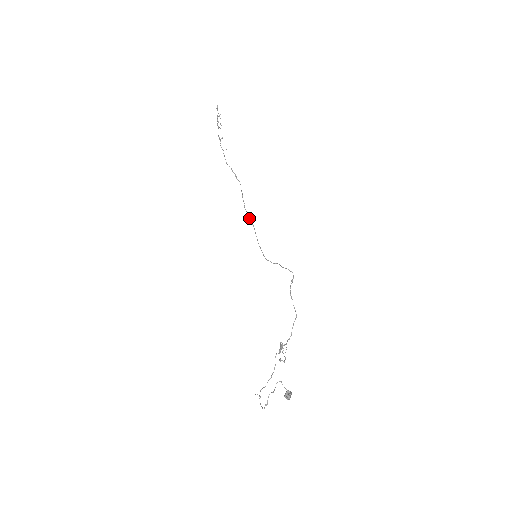
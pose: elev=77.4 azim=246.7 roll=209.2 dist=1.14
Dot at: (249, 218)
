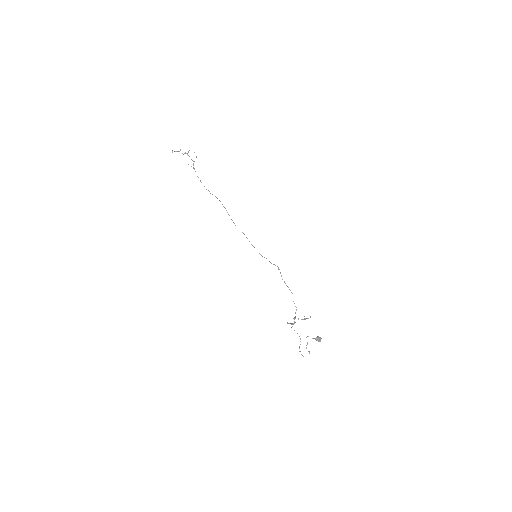
Dot at: occluded
